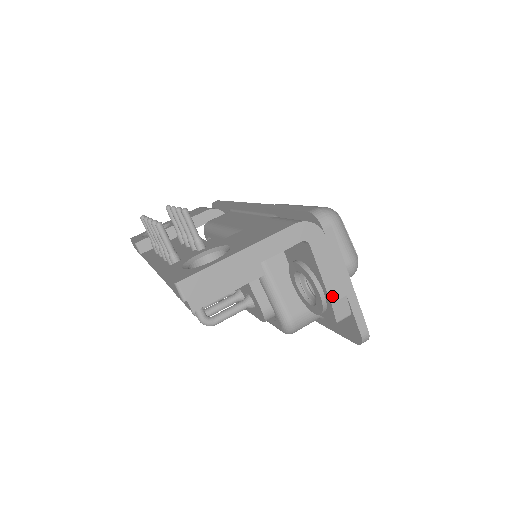
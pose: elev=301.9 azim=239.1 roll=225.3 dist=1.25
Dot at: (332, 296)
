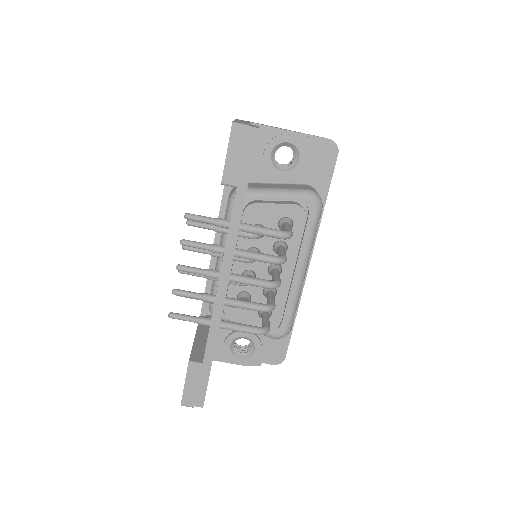
Dot at: (294, 132)
